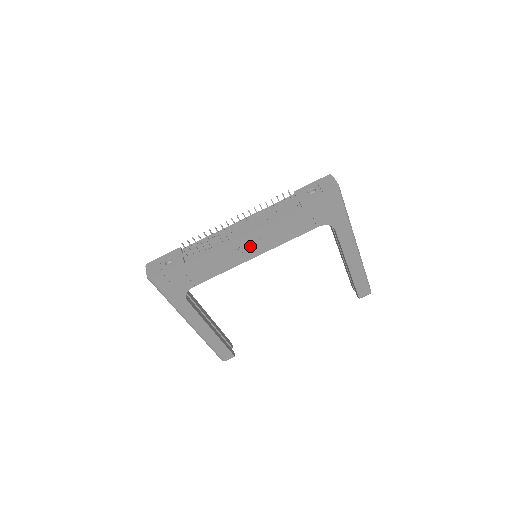
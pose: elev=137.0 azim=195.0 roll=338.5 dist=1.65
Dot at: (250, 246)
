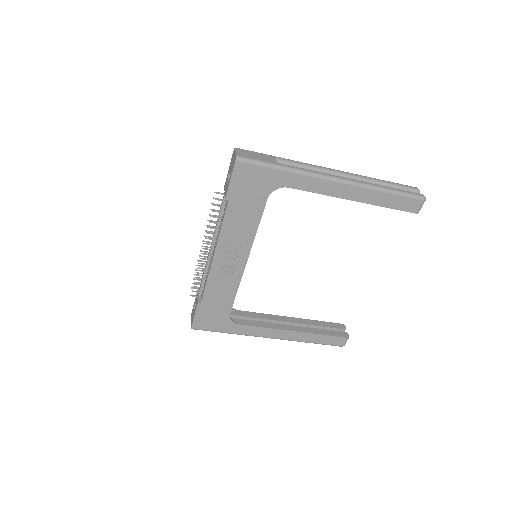
Dot at: (231, 257)
